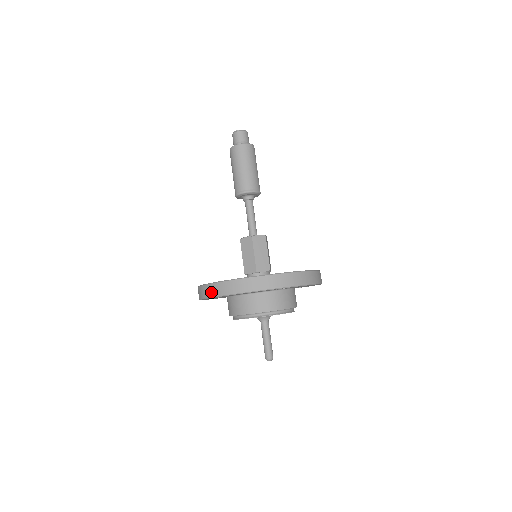
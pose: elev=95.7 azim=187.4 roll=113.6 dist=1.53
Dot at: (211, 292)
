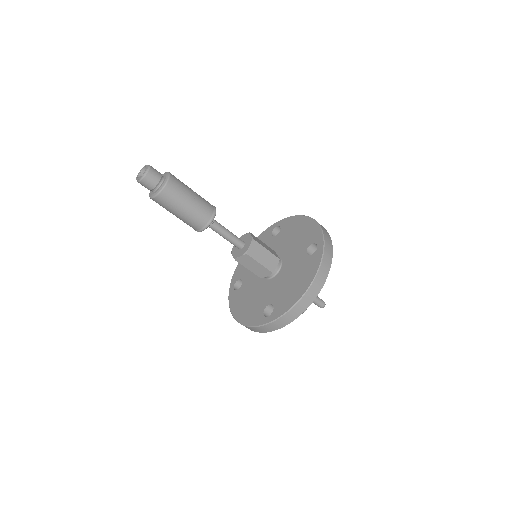
Dot at: occluded
